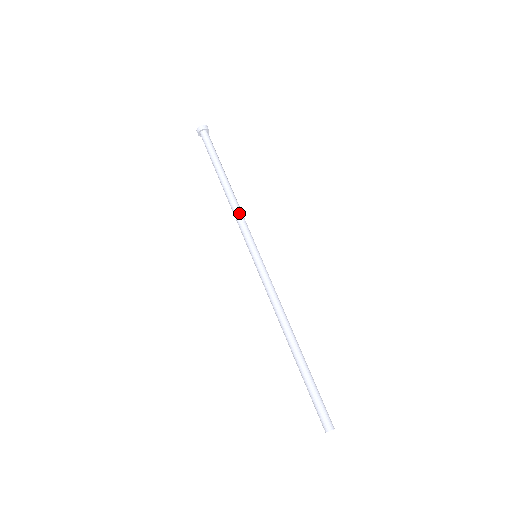
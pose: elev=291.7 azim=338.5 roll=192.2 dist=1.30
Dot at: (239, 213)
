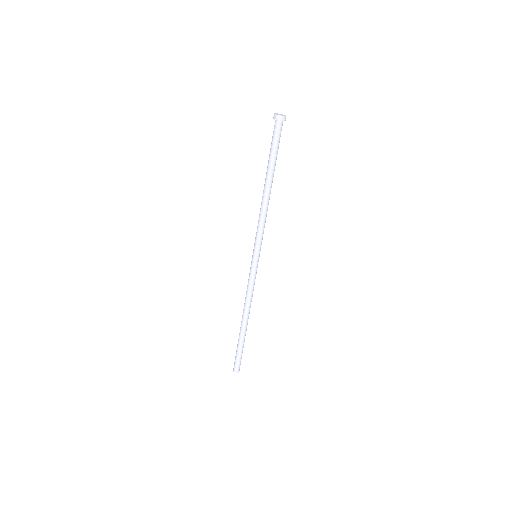
Dot at: (263, 219)
